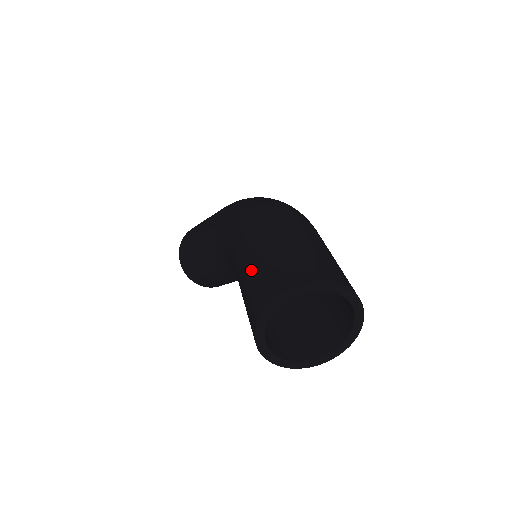
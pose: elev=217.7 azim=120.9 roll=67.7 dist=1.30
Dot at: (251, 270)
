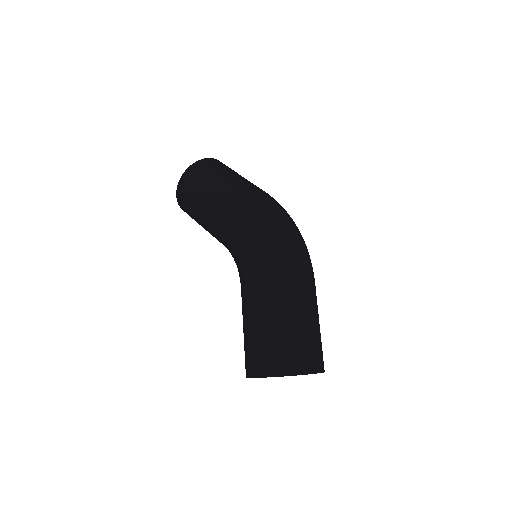
Dot at: (263, 325)
